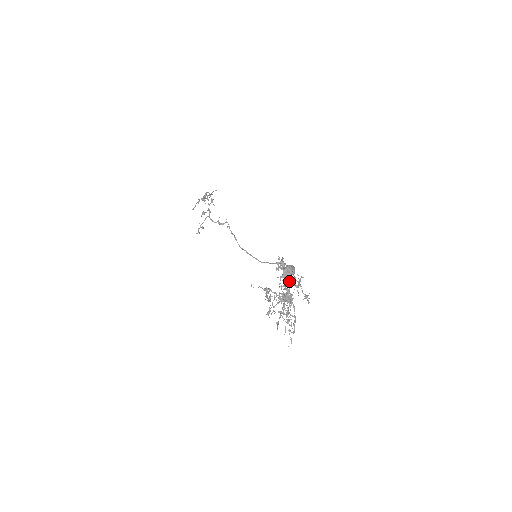
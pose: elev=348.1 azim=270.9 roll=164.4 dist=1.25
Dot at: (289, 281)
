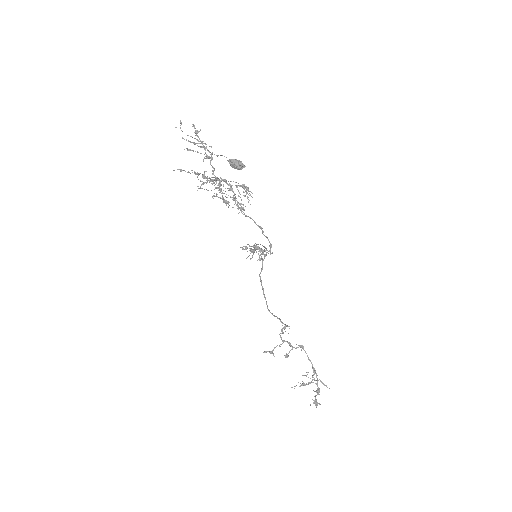
Dot at: occluded
